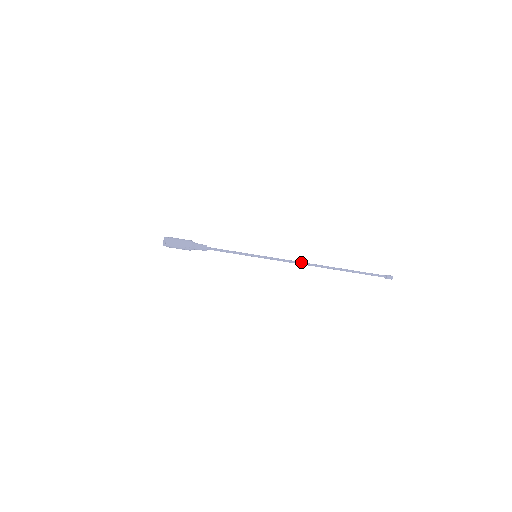
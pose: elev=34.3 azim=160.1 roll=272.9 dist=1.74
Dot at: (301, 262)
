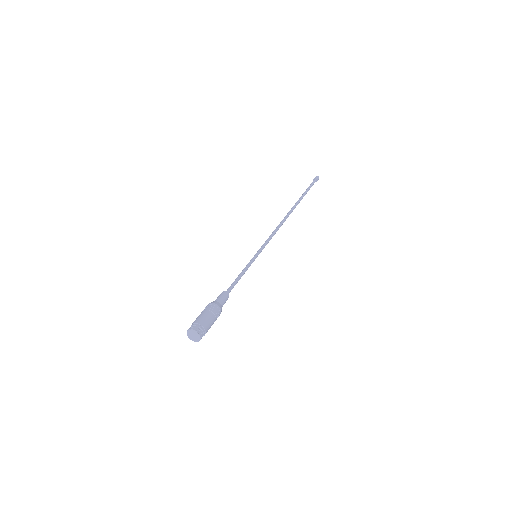
Dot at: (280, 225)
